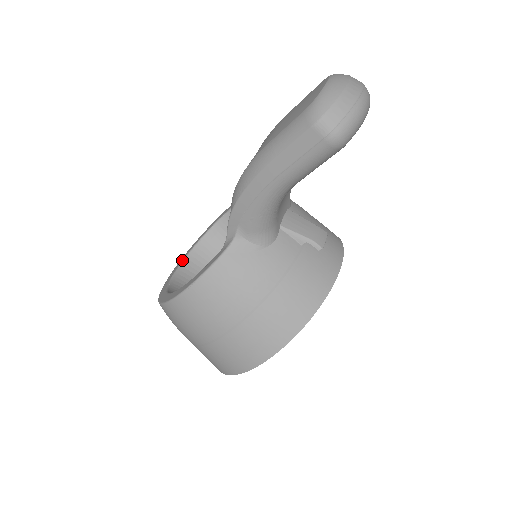
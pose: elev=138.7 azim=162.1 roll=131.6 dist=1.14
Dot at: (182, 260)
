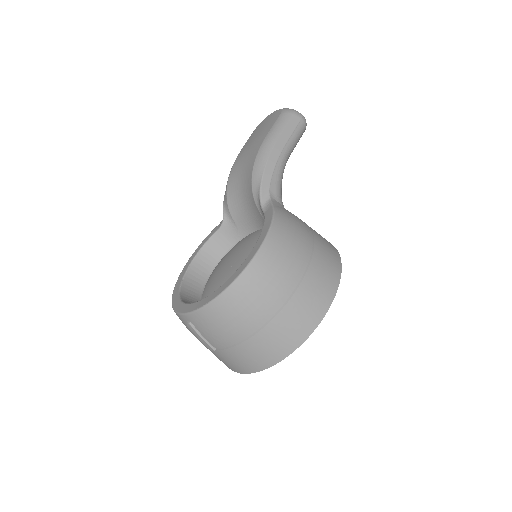
Dot at: (183, 303)
